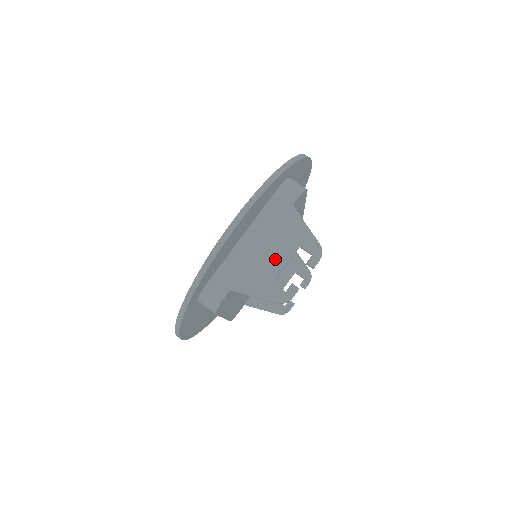
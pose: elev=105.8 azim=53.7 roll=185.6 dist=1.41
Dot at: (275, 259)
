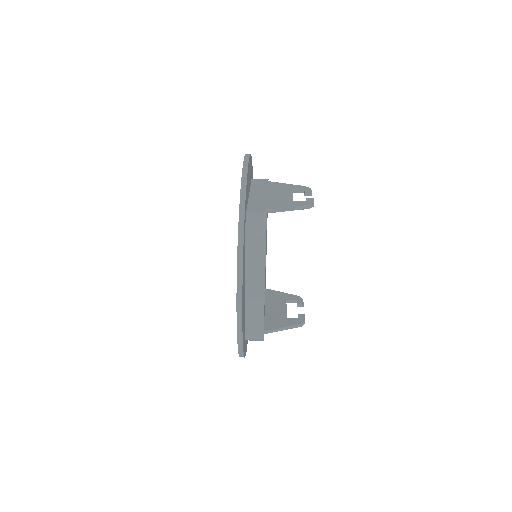
Dot at: (283, 195)
